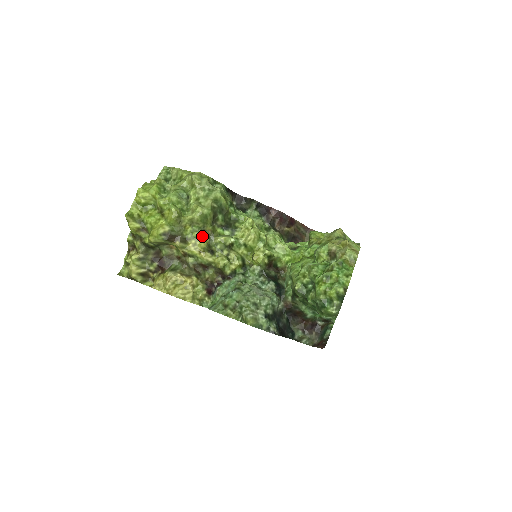
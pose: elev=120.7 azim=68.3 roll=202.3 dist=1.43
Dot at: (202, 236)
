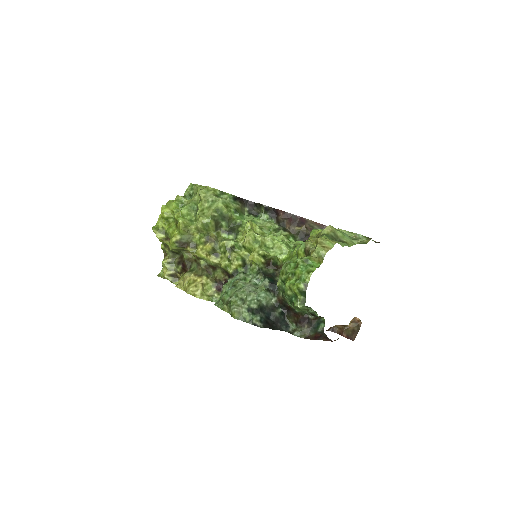
Dot at: (208, 241)
